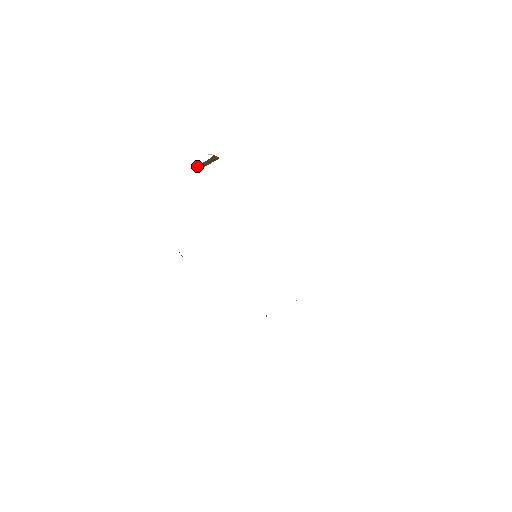
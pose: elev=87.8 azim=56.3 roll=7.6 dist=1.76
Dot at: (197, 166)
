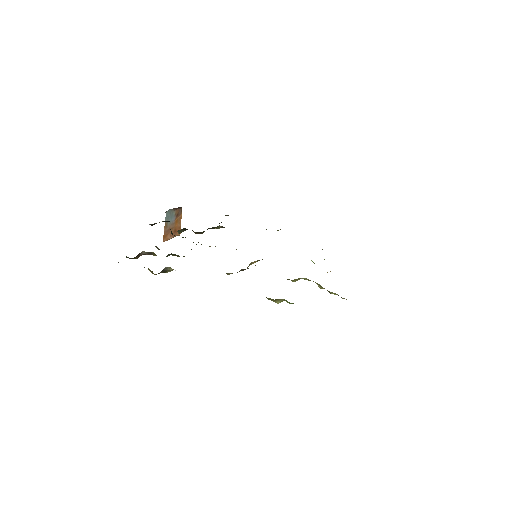
Dot at: (166, 219)
